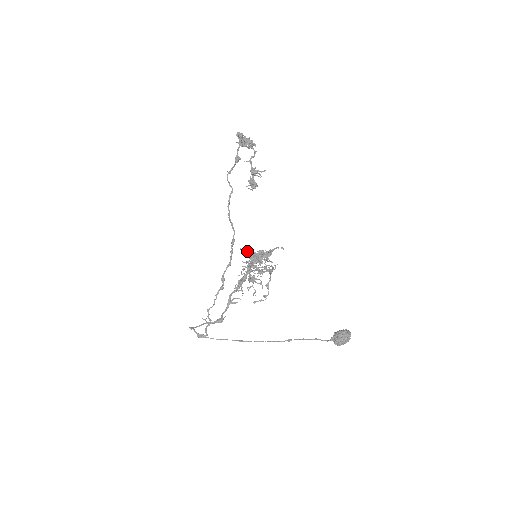
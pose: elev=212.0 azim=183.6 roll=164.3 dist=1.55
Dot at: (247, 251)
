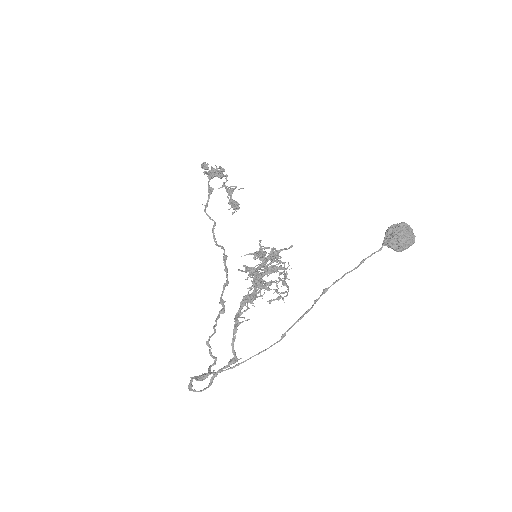
Dot at: occluded
